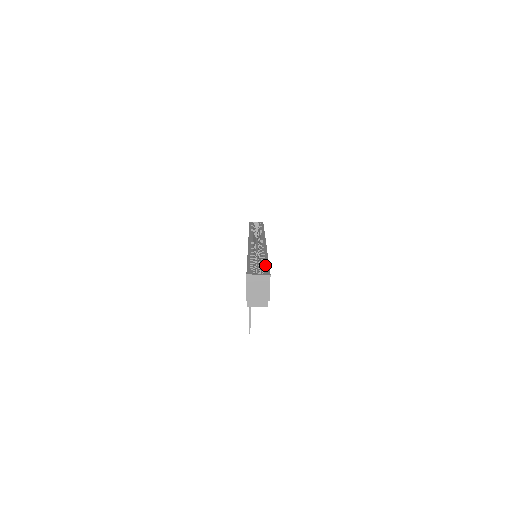
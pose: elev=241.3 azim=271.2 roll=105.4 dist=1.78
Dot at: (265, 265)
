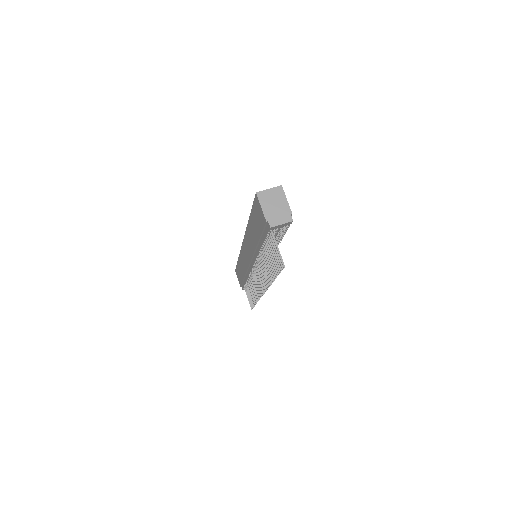
Dot at: occluded
